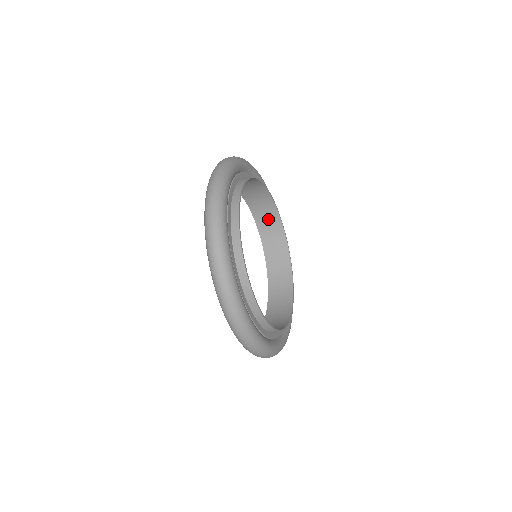
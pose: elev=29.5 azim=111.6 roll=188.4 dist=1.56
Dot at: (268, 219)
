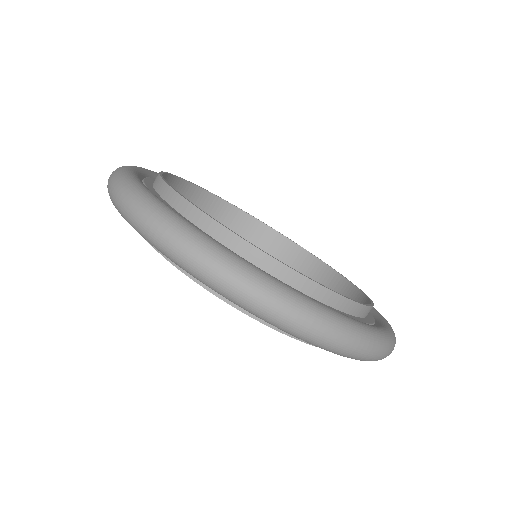
Dot at: (286, 258)
